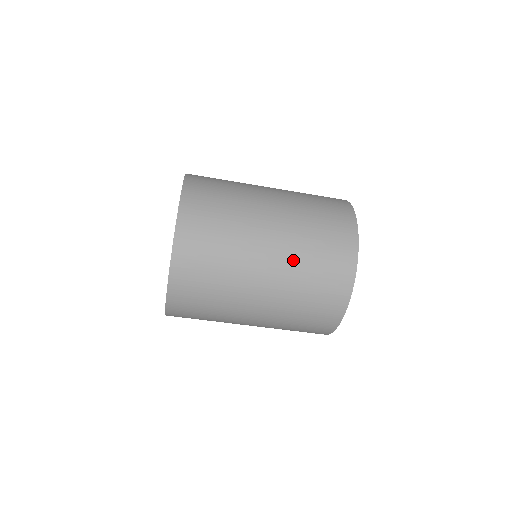
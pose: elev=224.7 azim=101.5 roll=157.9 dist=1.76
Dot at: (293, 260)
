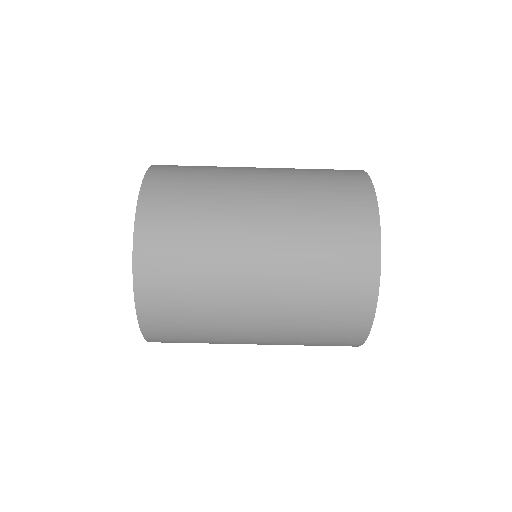
Dot at: (292, 235)
